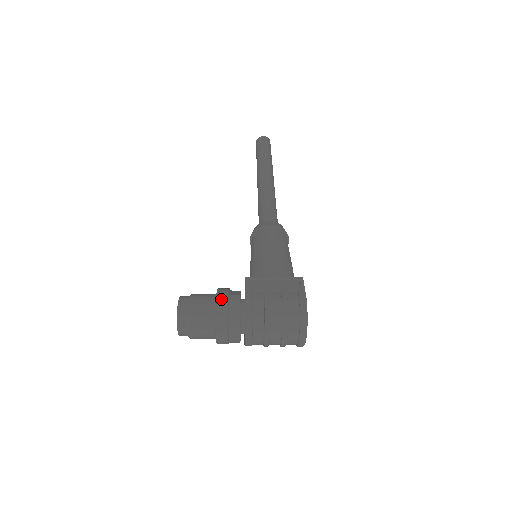
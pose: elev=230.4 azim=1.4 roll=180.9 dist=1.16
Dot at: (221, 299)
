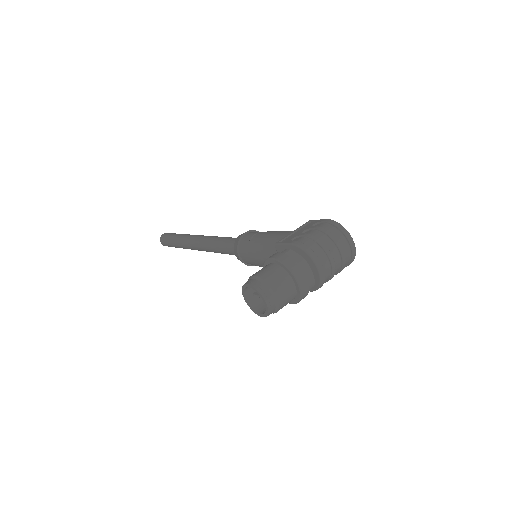
Dot at: (277, 256)
